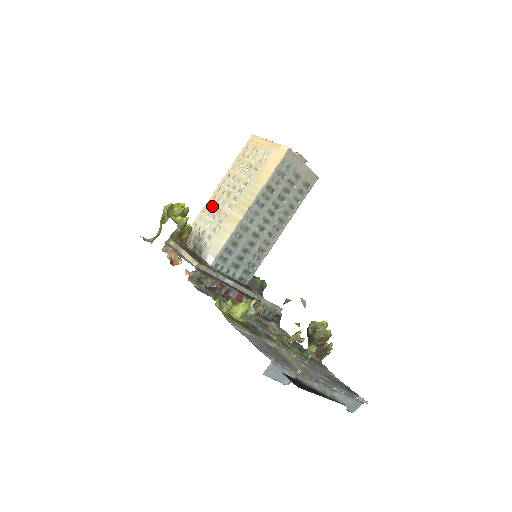
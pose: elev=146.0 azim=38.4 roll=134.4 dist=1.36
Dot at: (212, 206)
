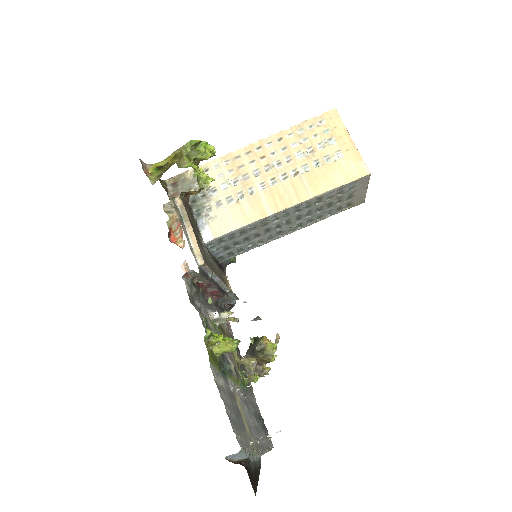
Dot at: (240, 163)
